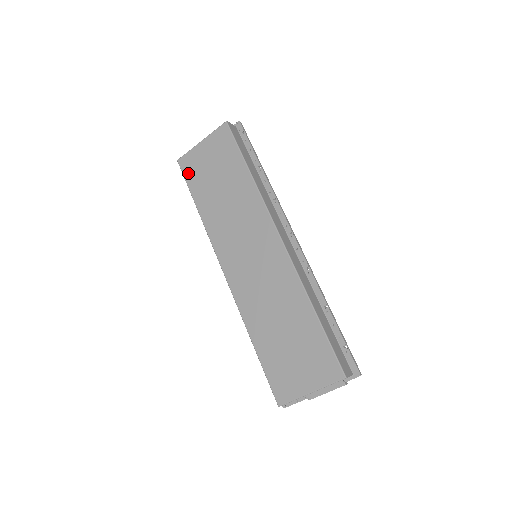
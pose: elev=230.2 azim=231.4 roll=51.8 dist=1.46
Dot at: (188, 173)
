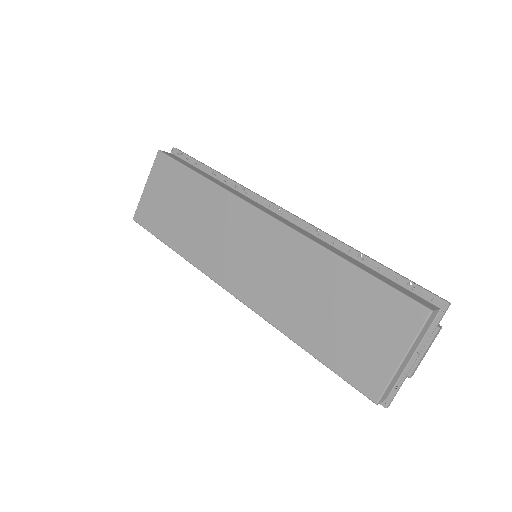
Dot at: (148, 223)
